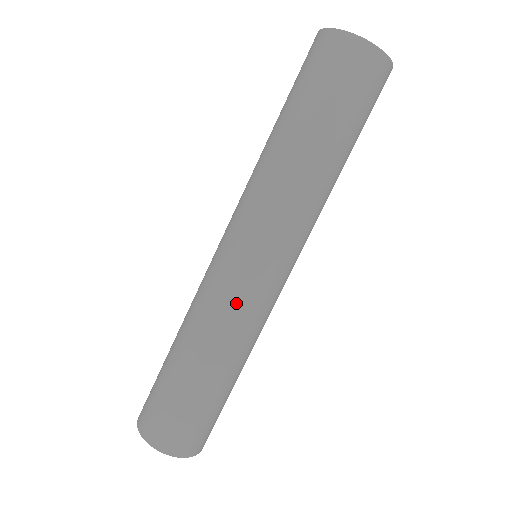
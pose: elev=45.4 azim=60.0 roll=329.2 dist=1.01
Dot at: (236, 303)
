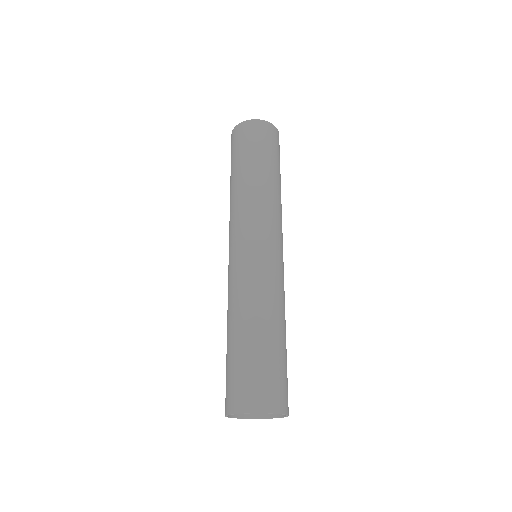
Dot at: (245, 274)
